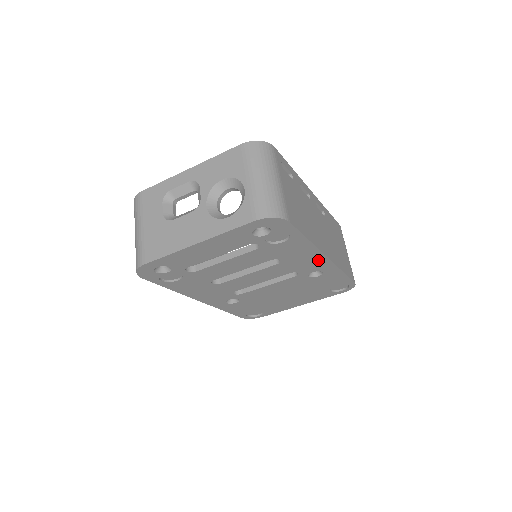
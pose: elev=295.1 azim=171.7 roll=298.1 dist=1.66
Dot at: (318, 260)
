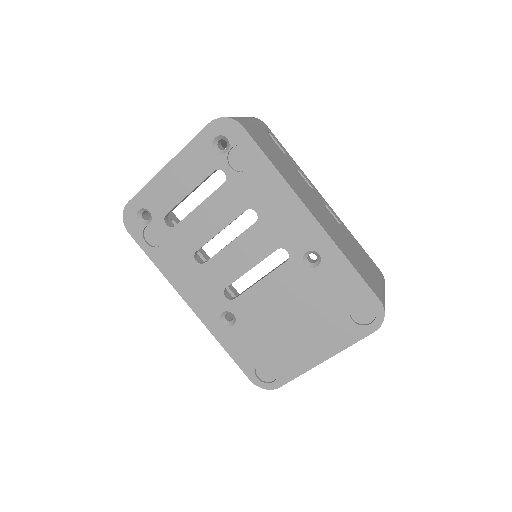
Dot at: (302, 220)
